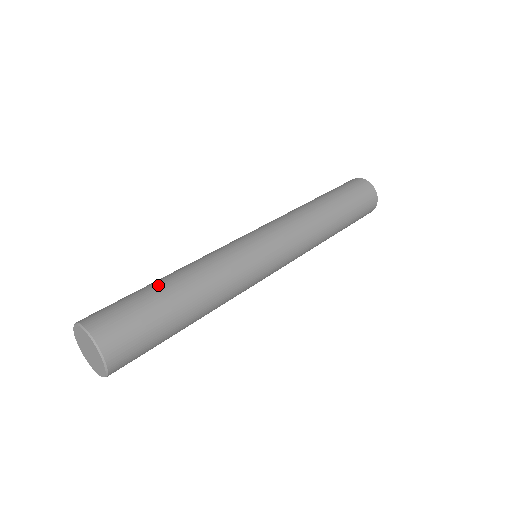
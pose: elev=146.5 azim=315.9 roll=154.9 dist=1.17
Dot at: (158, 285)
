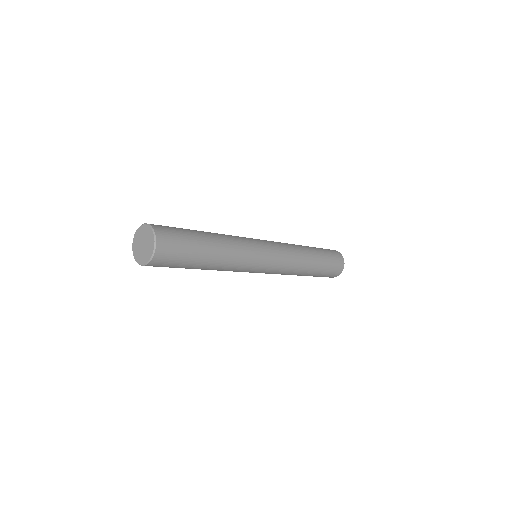
Dot at: occluded
